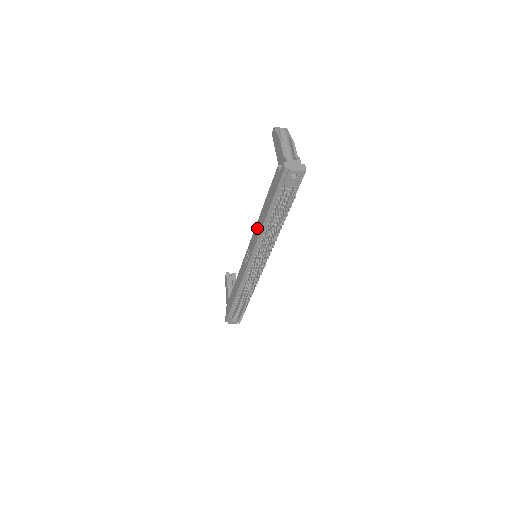
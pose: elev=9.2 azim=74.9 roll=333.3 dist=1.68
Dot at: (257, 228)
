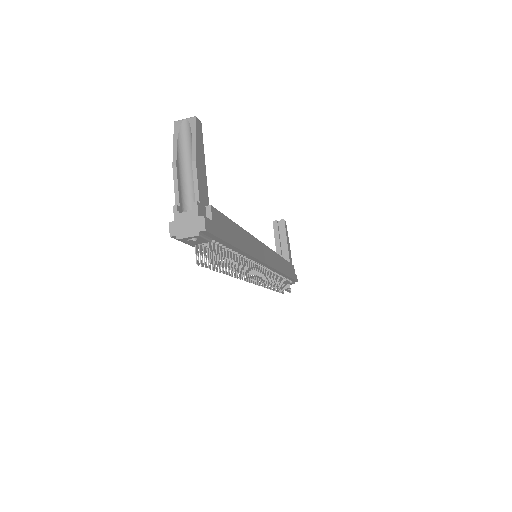
Dot at: occluded
